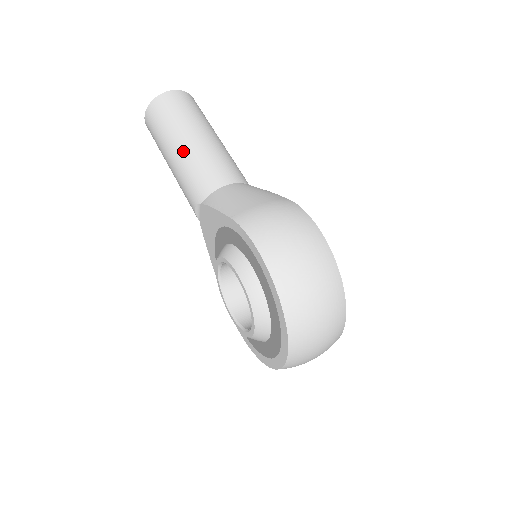
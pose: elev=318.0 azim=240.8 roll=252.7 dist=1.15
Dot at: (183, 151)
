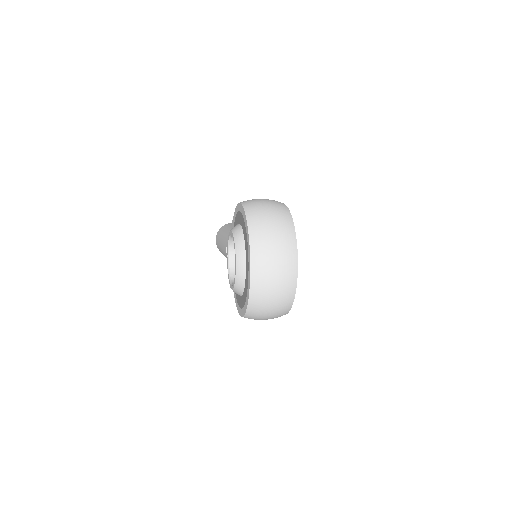
Dot at: (228, 231)
